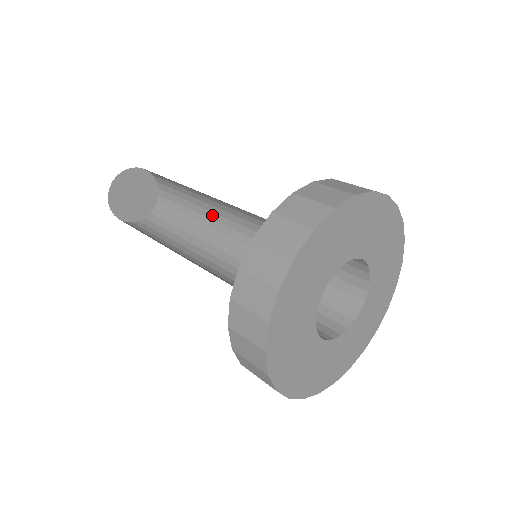
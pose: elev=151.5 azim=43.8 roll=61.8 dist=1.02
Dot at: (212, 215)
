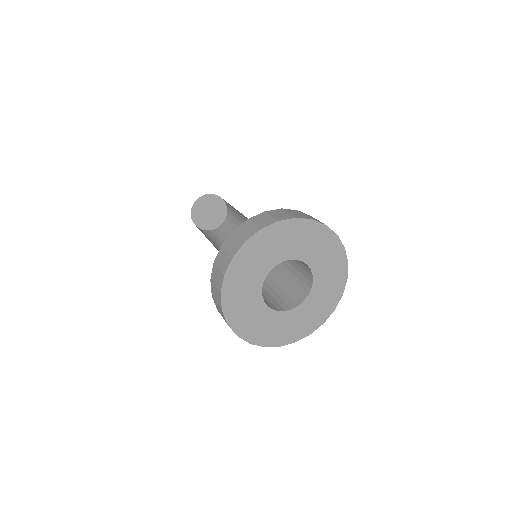
Dot at: occluded
